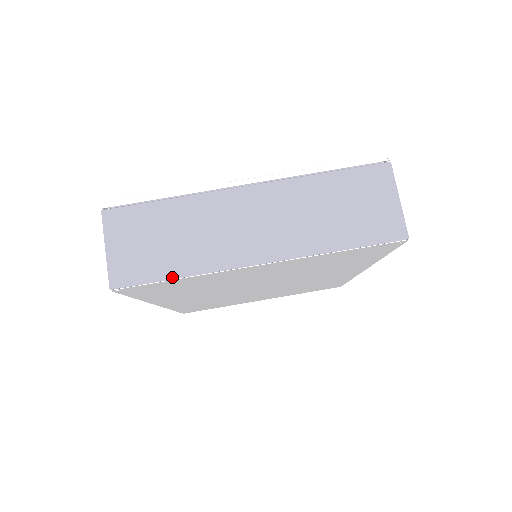
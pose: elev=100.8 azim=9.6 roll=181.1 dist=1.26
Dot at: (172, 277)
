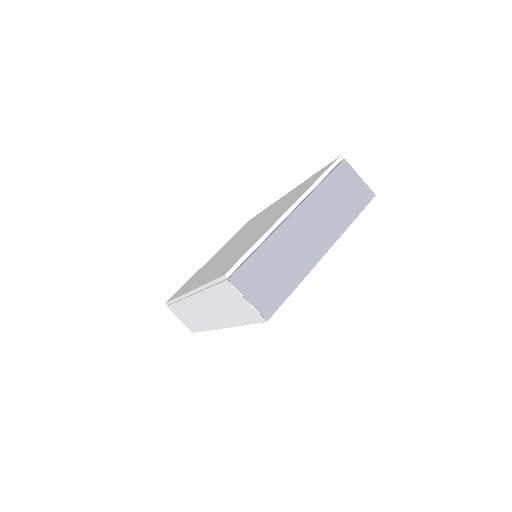
Dot at: (292, 290)
